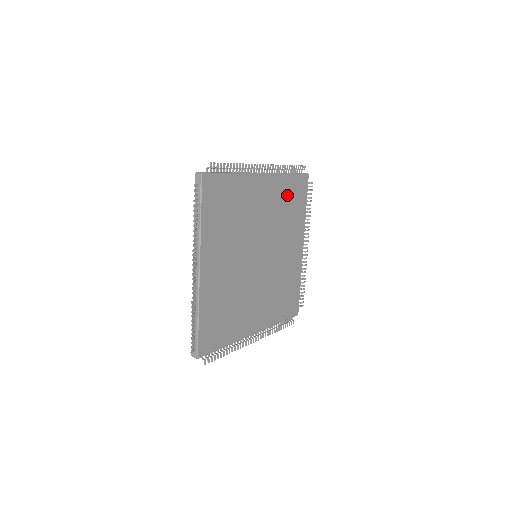
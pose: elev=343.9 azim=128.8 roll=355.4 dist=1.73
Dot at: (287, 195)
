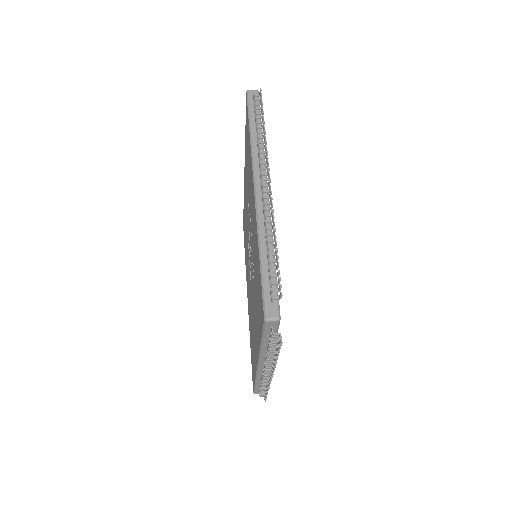
Dot at: occluded
